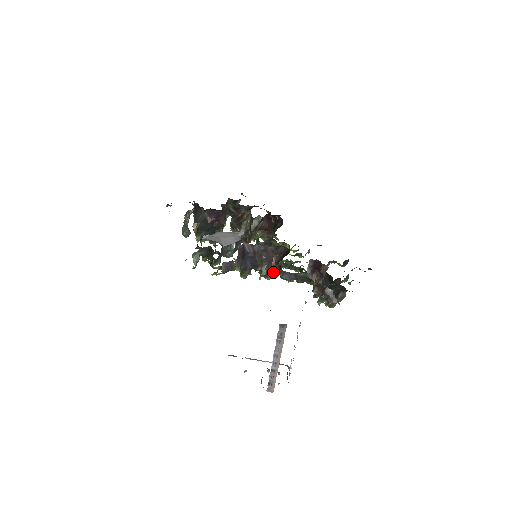
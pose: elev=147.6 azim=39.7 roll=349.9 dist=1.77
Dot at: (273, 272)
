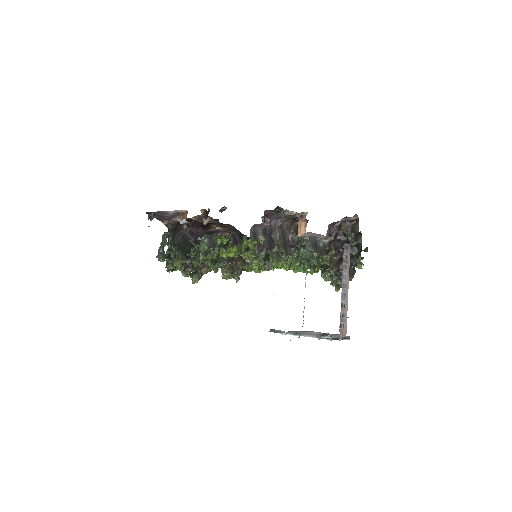
Dot at: (300, 235)
